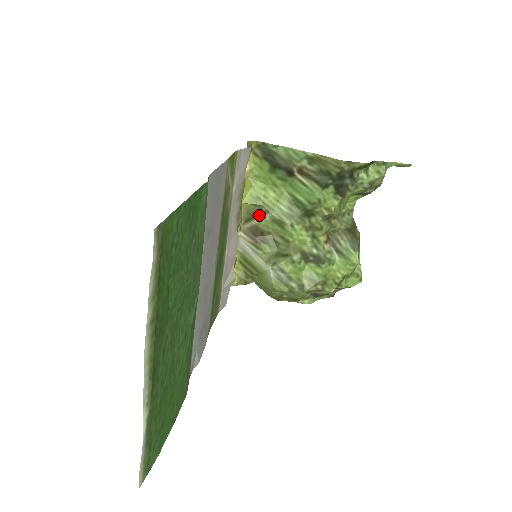
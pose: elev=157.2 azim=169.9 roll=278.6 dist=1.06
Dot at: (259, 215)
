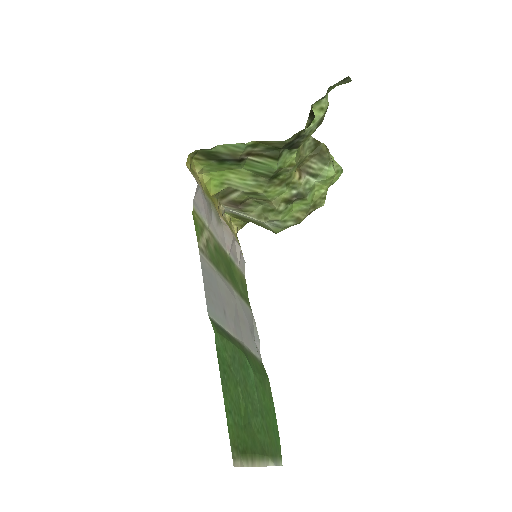
Dot at: (231, 193)
